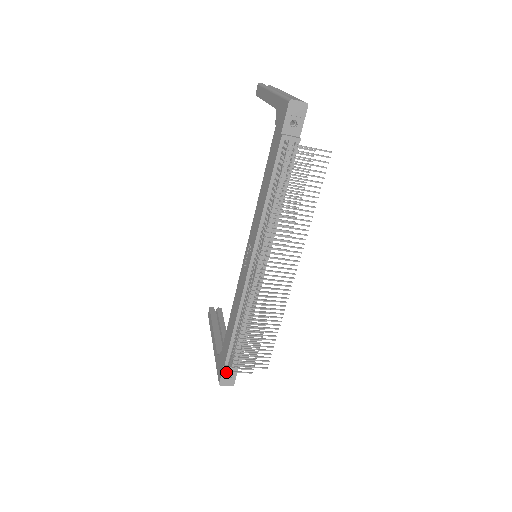
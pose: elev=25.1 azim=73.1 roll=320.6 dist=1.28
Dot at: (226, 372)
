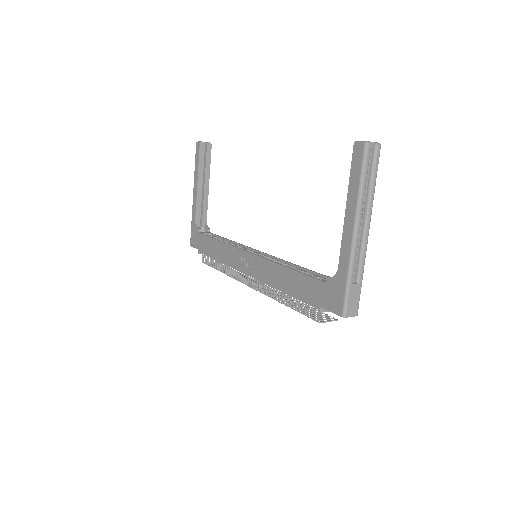
Dot at: occluded
